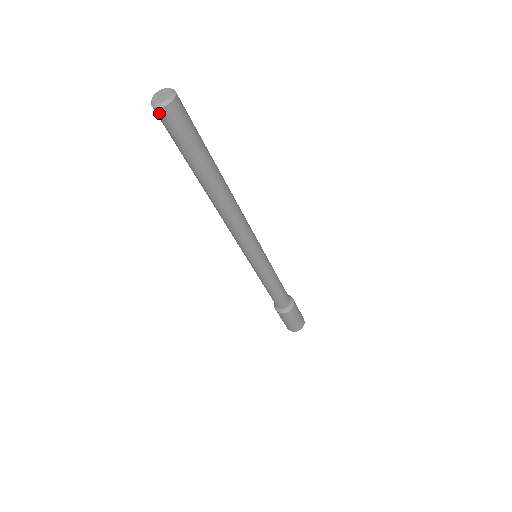
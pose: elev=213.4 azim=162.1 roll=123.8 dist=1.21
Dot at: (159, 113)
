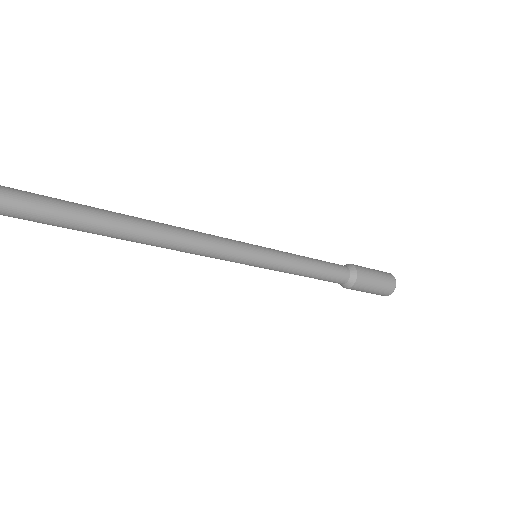
Dot at: occluded
